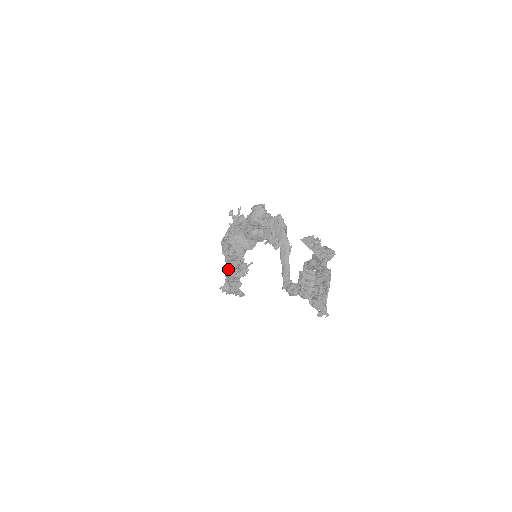
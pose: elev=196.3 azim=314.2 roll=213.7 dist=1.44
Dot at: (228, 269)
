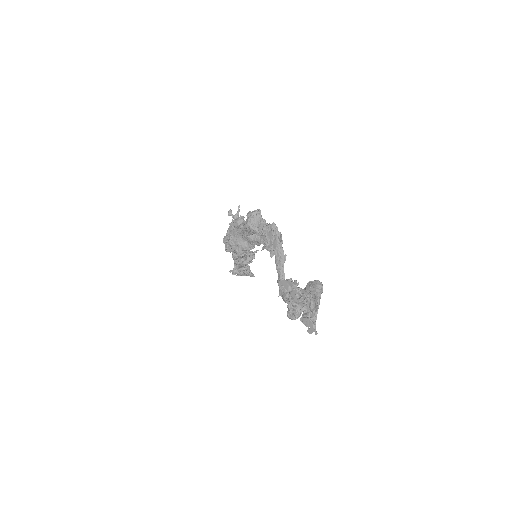
Dot at: (234, 258)
